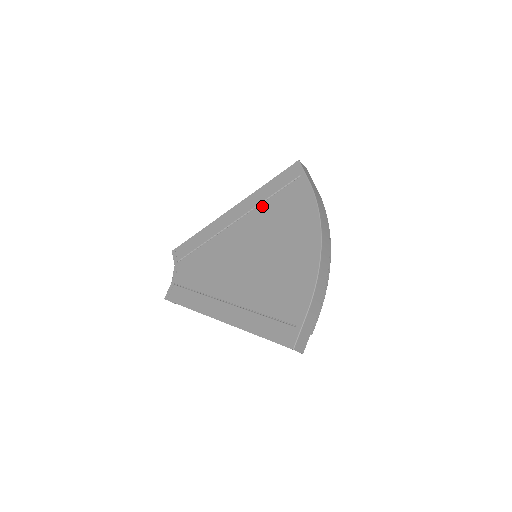
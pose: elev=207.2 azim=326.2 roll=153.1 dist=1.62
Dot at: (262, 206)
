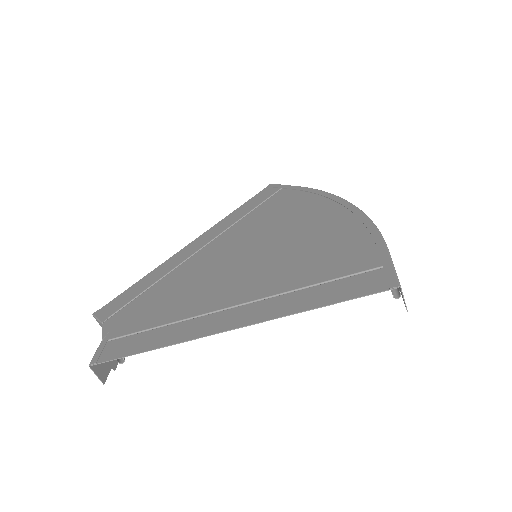
Dot at: (240, 222)
